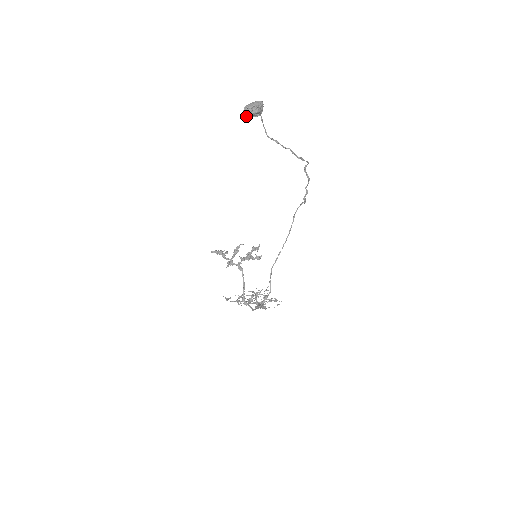
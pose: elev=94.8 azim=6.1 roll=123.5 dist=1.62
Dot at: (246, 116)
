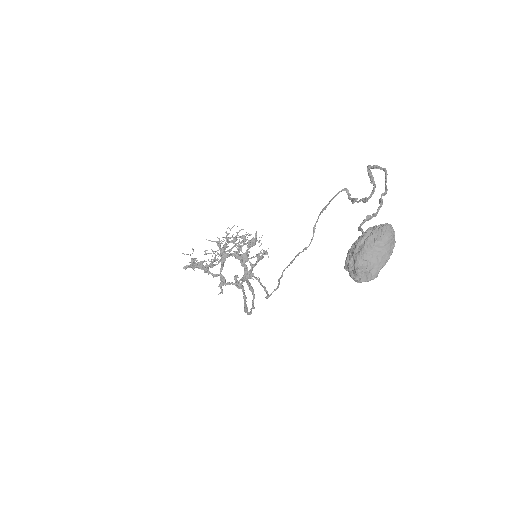
Dot at: (355, 279)
